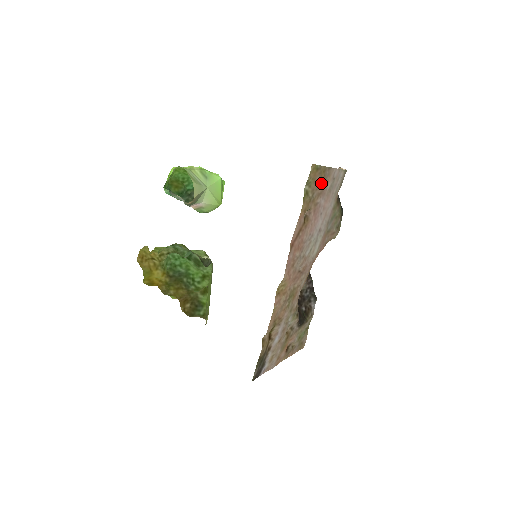
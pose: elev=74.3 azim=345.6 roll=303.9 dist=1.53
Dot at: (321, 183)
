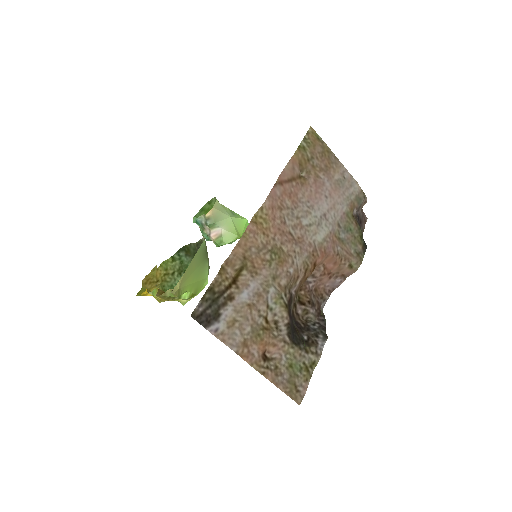
Dot at: (324, 160)
